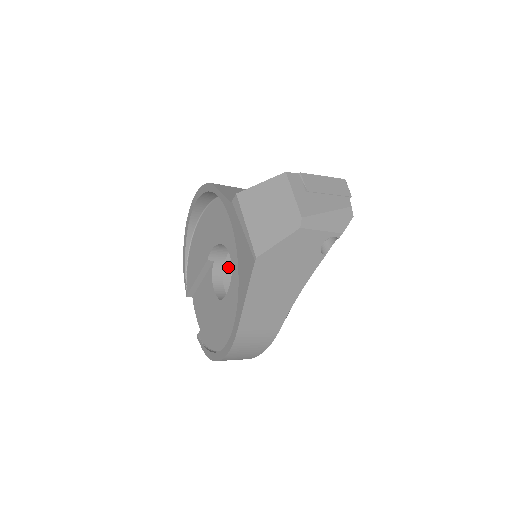
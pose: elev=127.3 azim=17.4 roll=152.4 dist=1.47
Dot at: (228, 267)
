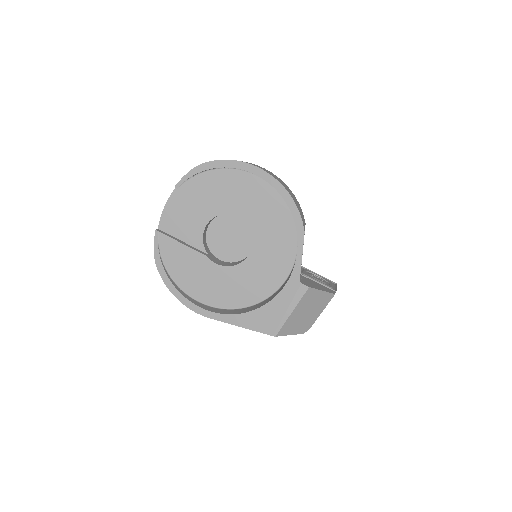
Dot at: occluded
